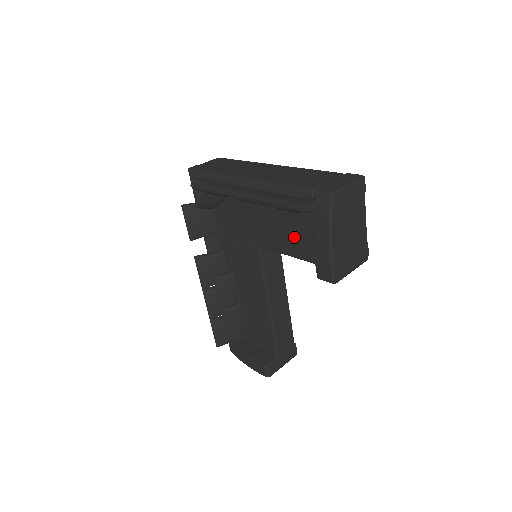
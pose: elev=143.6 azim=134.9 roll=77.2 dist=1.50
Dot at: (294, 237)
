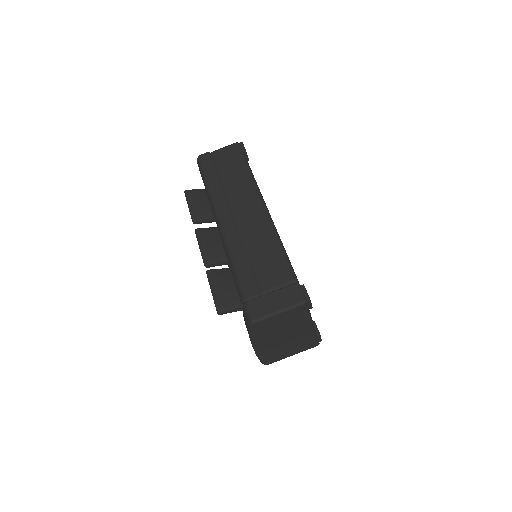
Dot at: occluded
